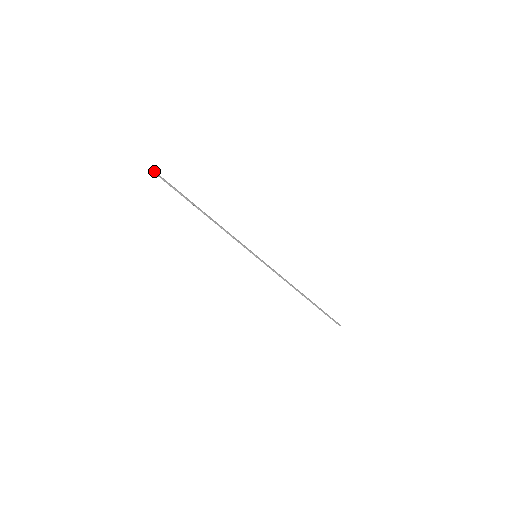
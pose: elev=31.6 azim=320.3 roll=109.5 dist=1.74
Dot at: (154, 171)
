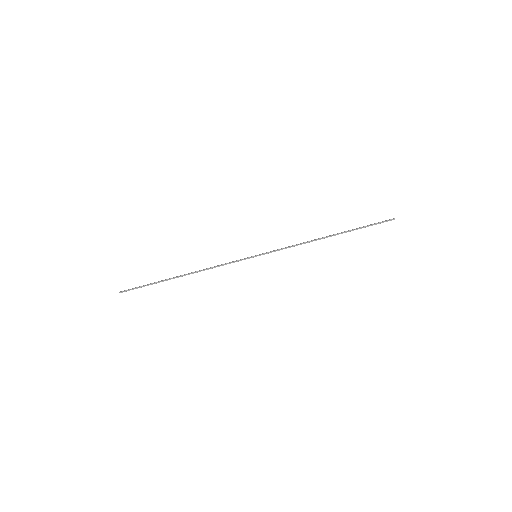
Dot at: (119, 292)
